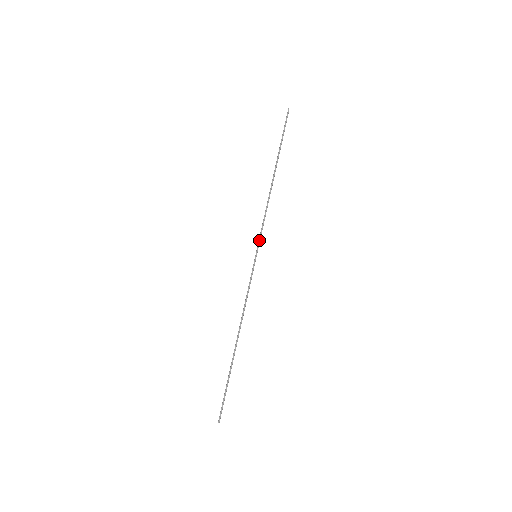
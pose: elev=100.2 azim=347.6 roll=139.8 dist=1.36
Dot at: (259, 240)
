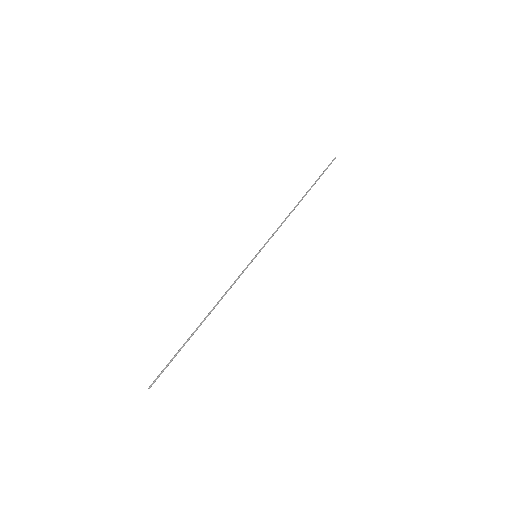
Dot at: (264, 244)
